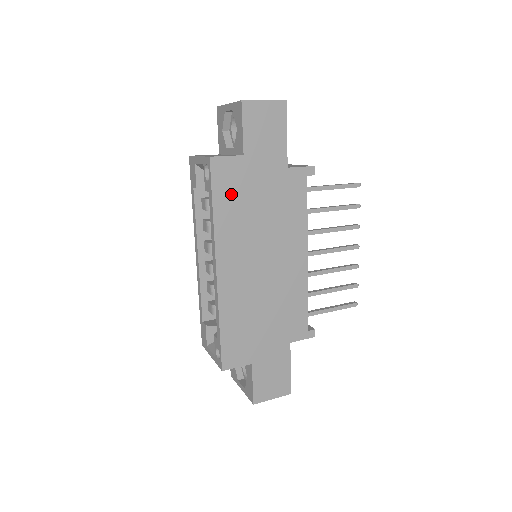
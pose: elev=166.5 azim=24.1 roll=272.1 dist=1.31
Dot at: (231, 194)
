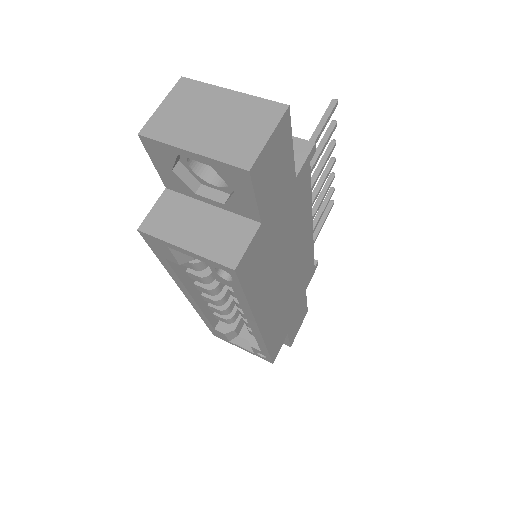
Dot at: (258, 269)
